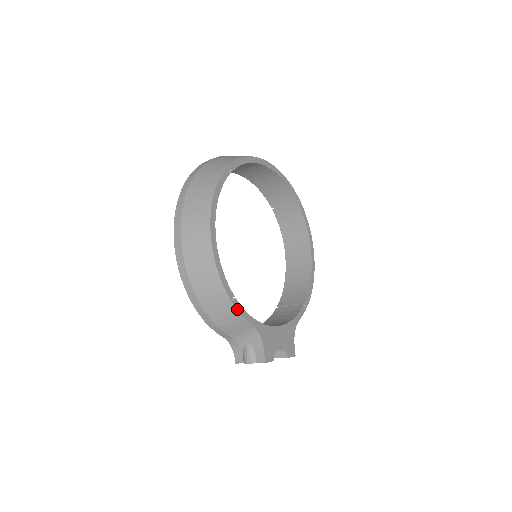
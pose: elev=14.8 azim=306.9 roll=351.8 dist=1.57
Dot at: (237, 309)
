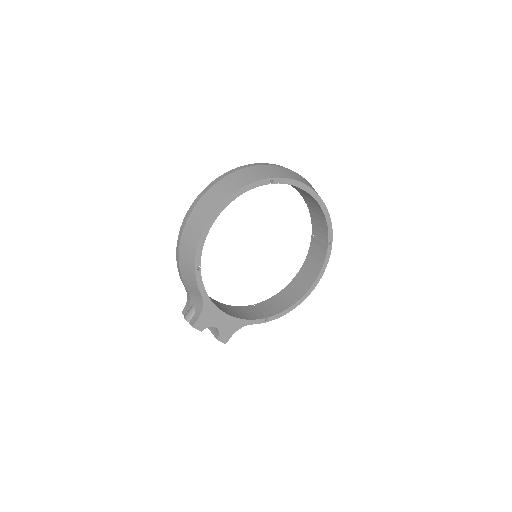
Dot at: (196, 276)
